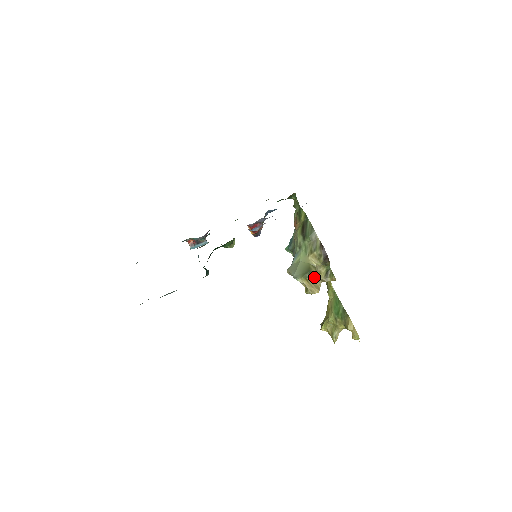
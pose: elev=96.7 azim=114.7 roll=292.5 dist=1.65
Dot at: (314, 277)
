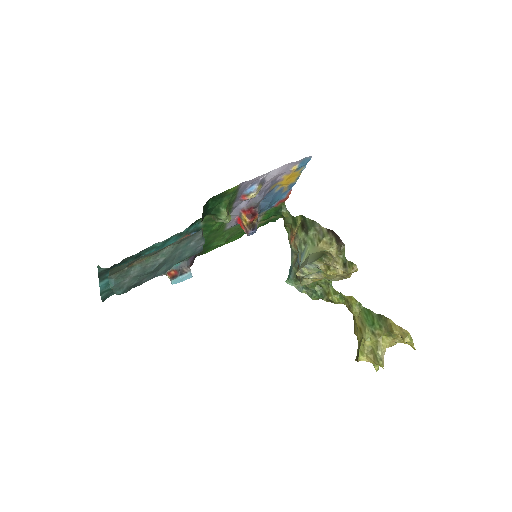
Dot at: occluded
